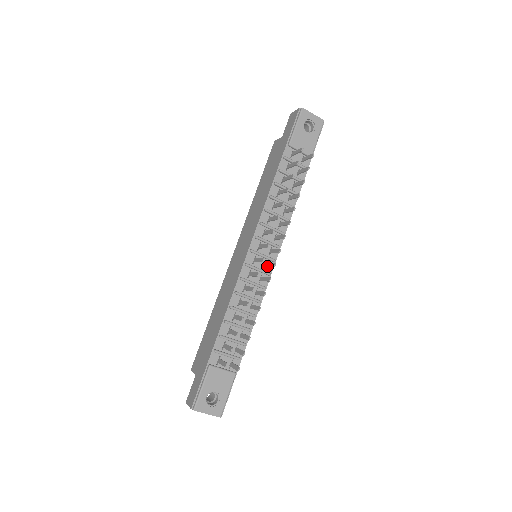
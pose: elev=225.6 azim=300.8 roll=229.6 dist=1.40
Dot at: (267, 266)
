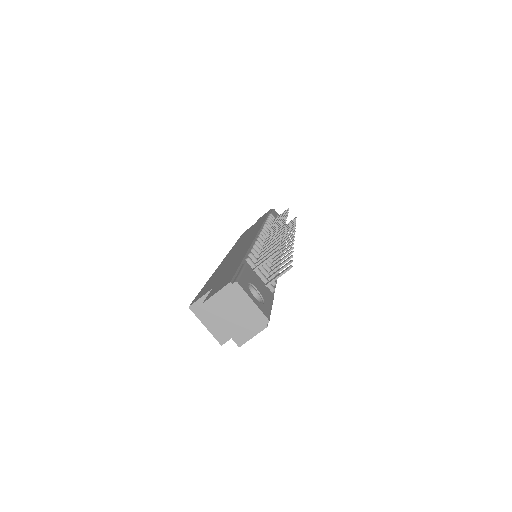
Dot at: (280, 247)
